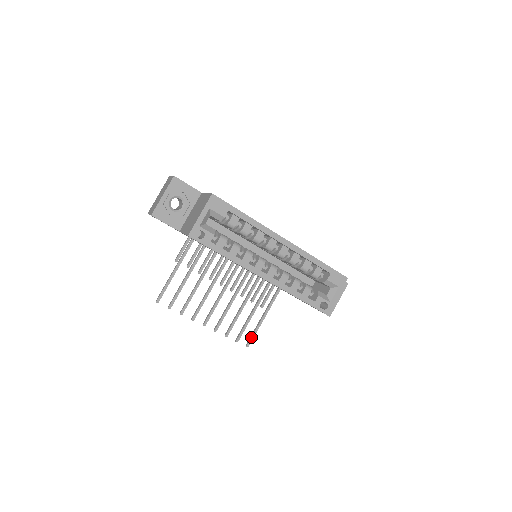
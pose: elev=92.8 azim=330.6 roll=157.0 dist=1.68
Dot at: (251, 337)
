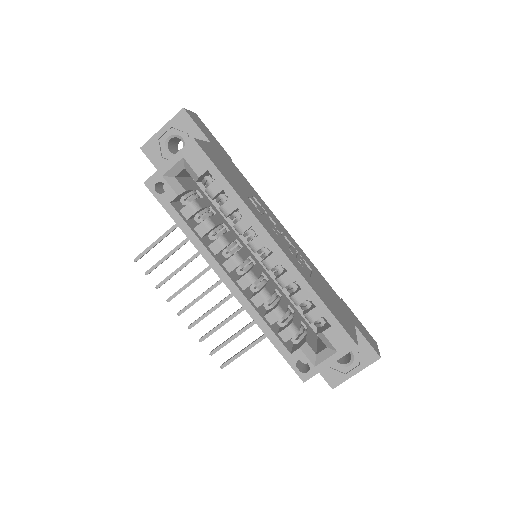
Dot at: (230, 358)
